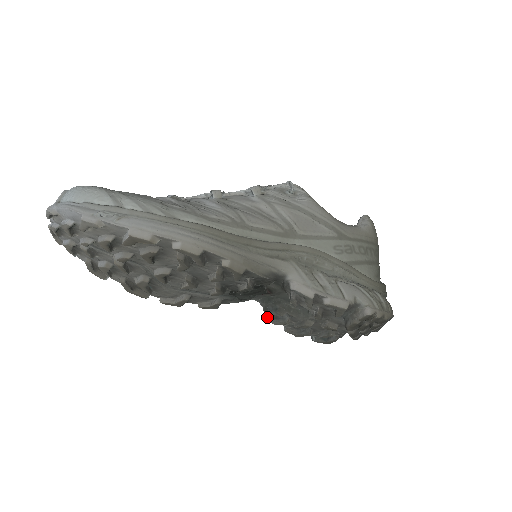
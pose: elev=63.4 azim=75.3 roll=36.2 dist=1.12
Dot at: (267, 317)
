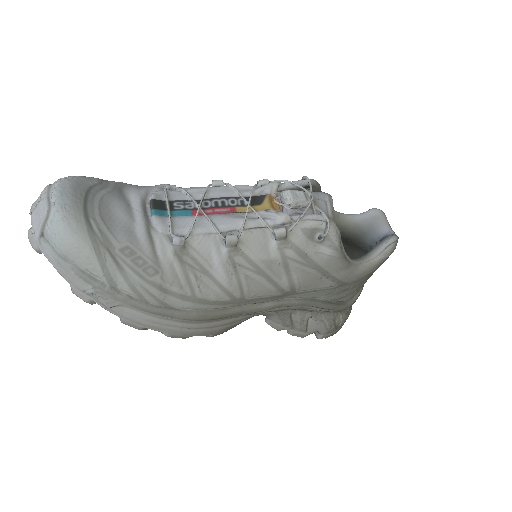
Dot at: occluded
